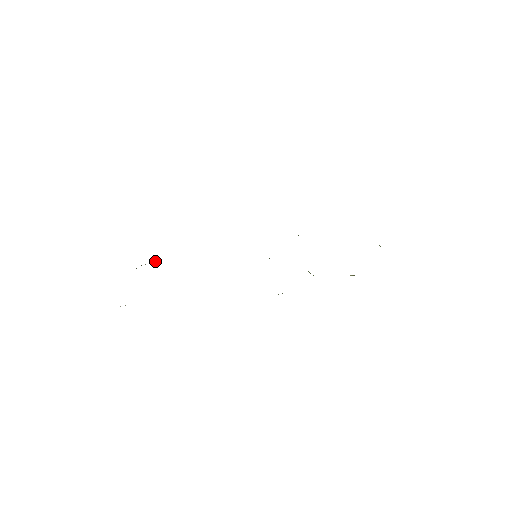
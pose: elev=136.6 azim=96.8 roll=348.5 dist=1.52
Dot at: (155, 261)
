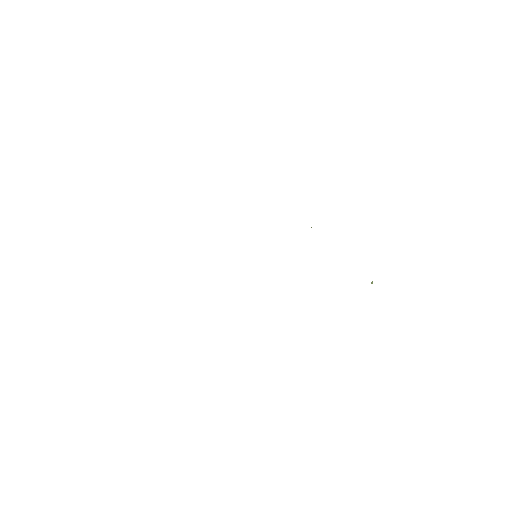
Dot at: occluded
